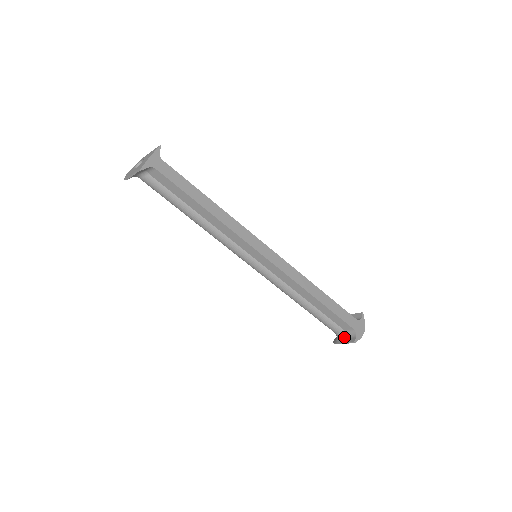
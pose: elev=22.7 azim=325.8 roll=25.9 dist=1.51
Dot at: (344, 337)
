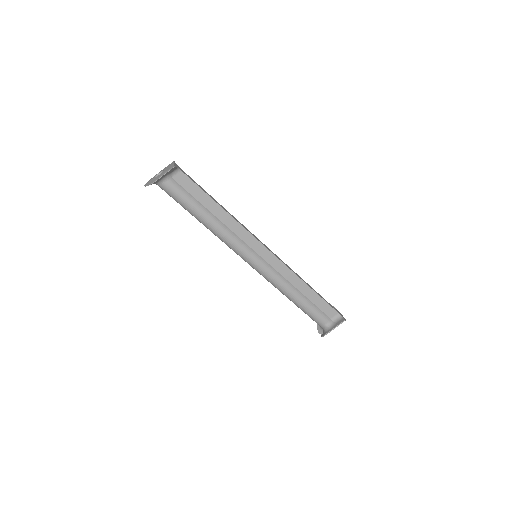
Dot at: (333, 324)
